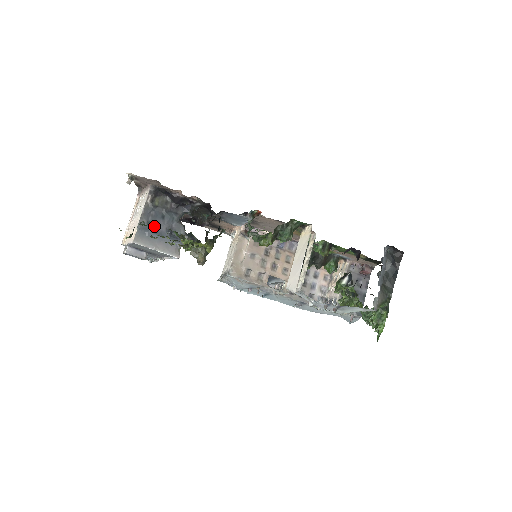
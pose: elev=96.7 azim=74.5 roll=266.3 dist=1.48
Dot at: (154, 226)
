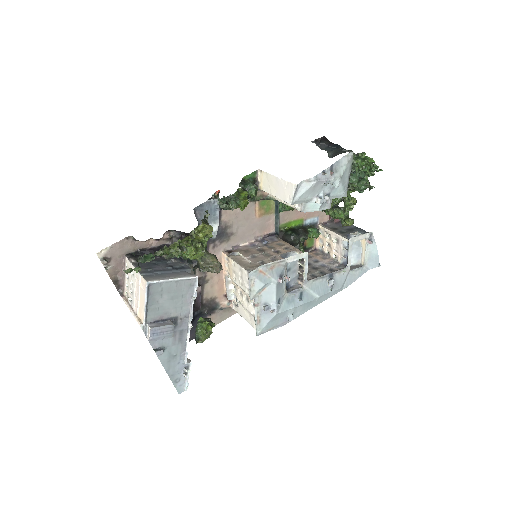
Dot at: (154, 269)
